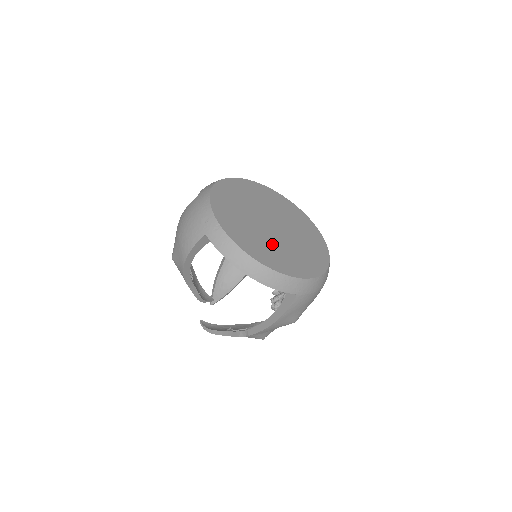
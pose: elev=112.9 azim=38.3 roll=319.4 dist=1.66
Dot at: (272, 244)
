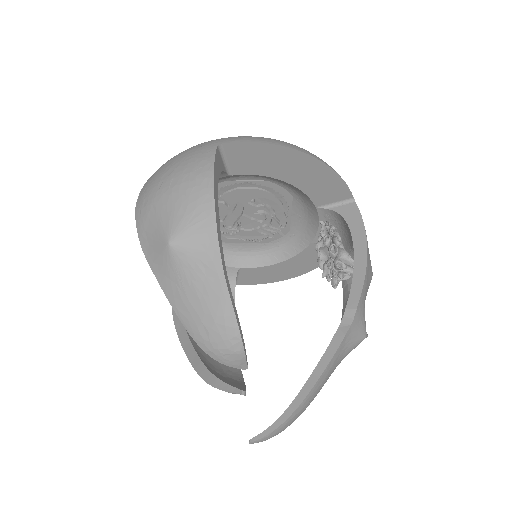
Dot at: (277, 188)
